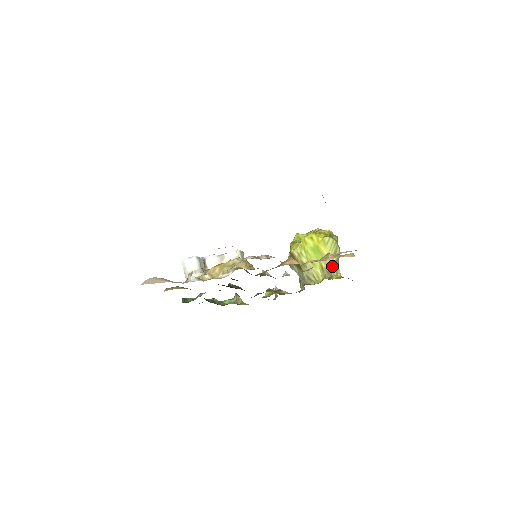
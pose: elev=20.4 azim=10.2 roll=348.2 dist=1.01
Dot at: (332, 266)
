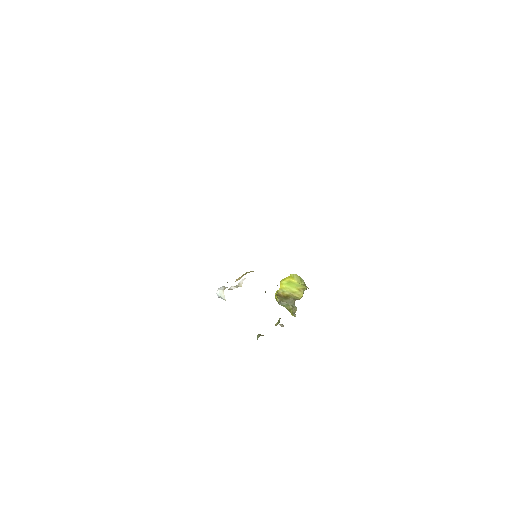
Dot at: (303, 285)
